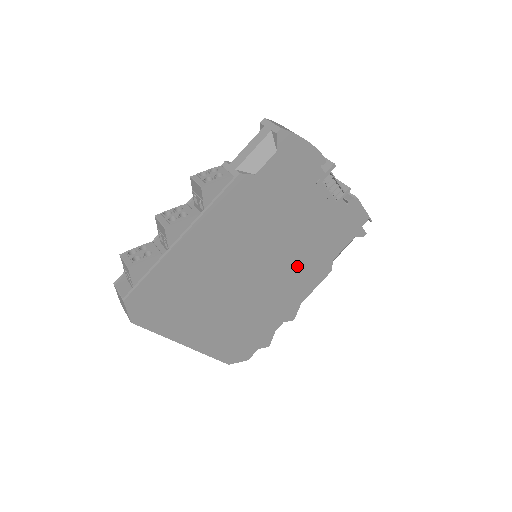
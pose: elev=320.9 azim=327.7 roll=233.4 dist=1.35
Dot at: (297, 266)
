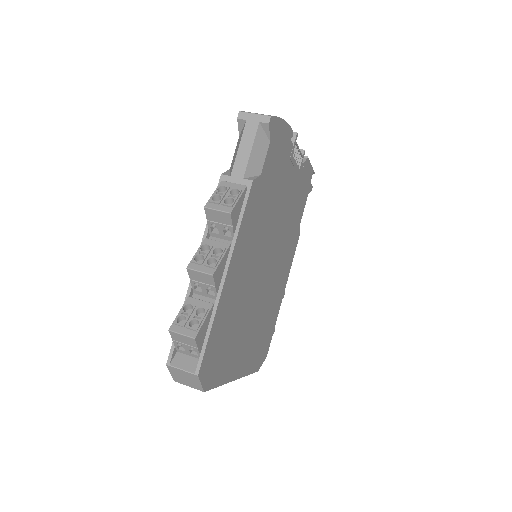
Dot at: (284, 246)
